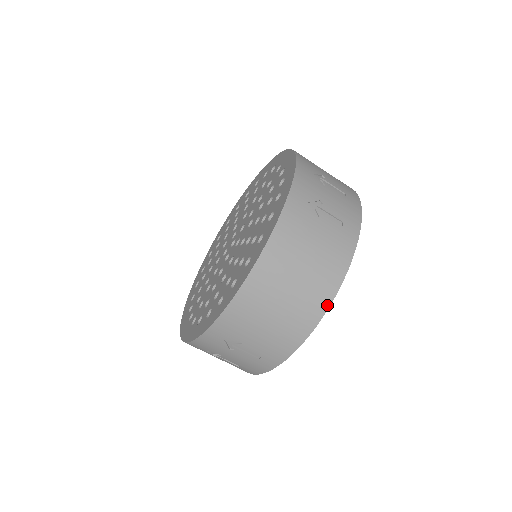
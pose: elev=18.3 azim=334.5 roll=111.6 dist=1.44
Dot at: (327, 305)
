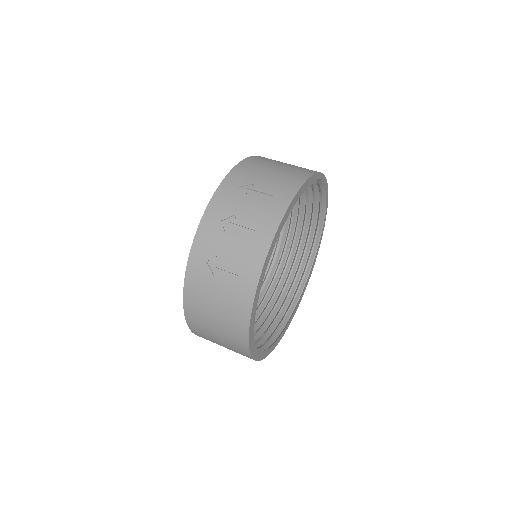
Dot at: (246, 340)
